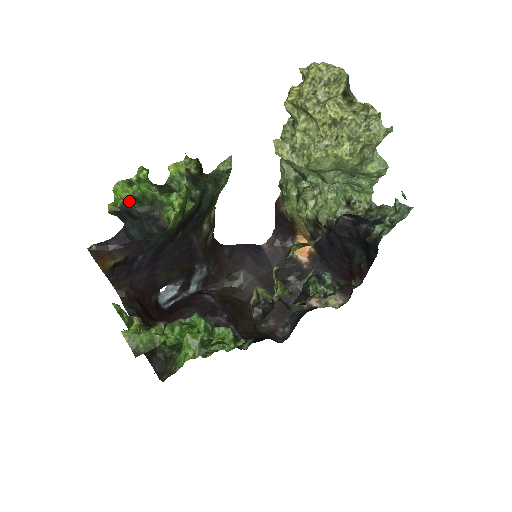
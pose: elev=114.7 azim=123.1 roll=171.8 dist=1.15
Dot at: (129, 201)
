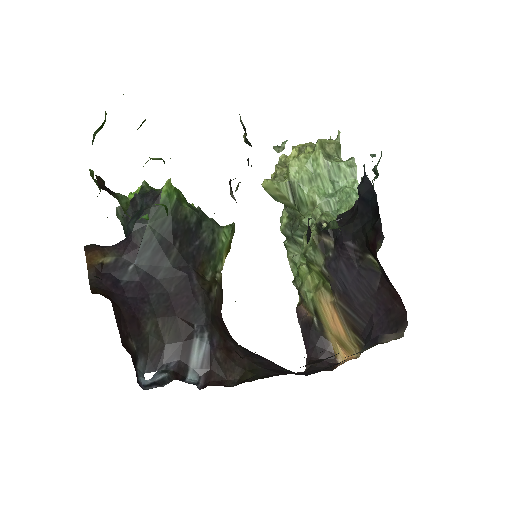
Dot at: occluded
